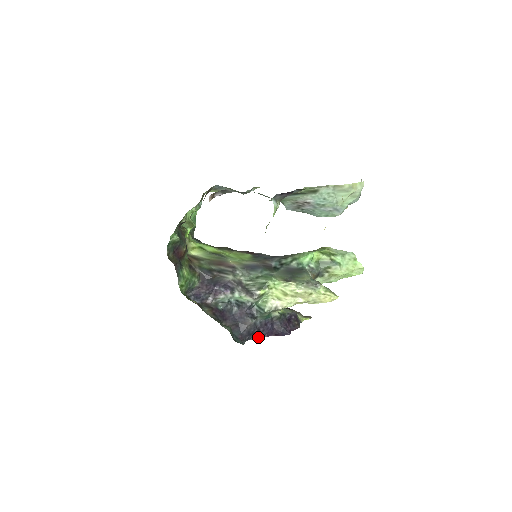
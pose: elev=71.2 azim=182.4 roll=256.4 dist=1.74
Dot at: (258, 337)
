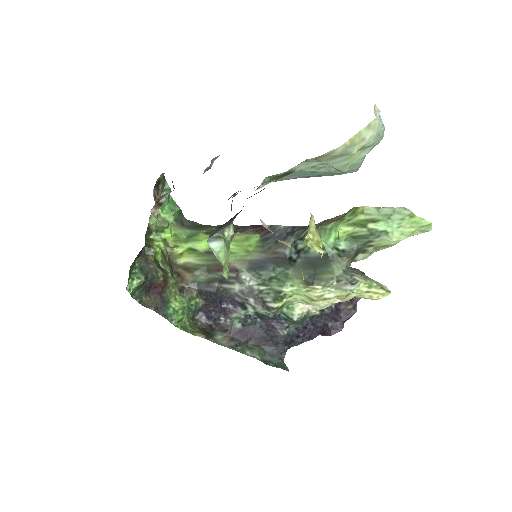
Dot at: (301, 342)
